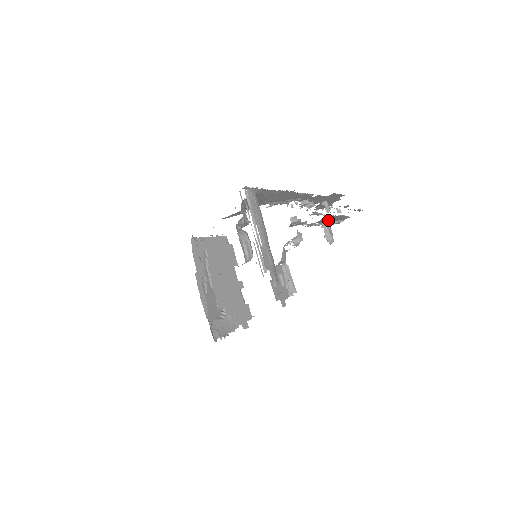
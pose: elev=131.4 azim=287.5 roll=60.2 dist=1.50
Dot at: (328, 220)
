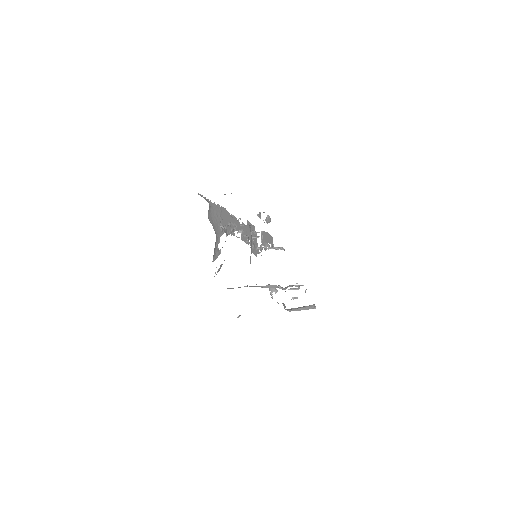
Dot at: (265, 240)
